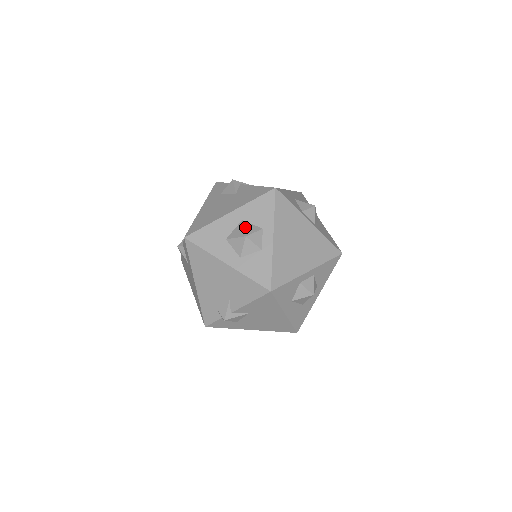
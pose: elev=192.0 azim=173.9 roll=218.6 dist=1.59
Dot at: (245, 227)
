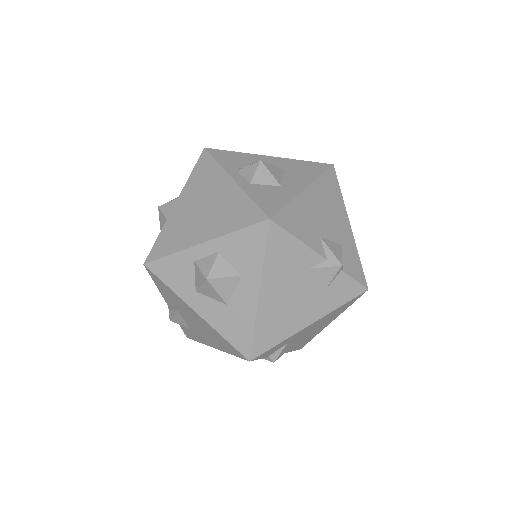
Dot at: occluded
